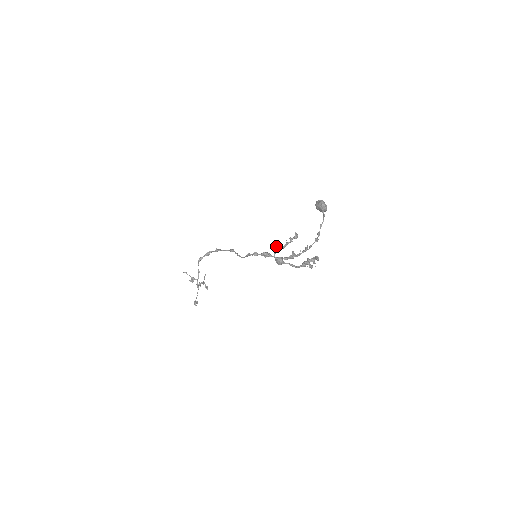
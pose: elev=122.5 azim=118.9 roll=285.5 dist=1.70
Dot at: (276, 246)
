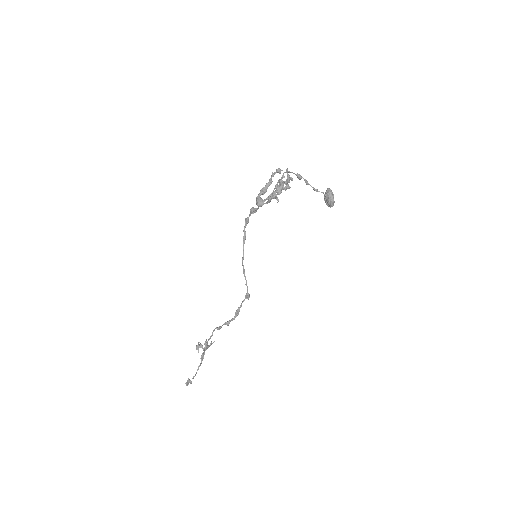
Dot at: (262, 190)
